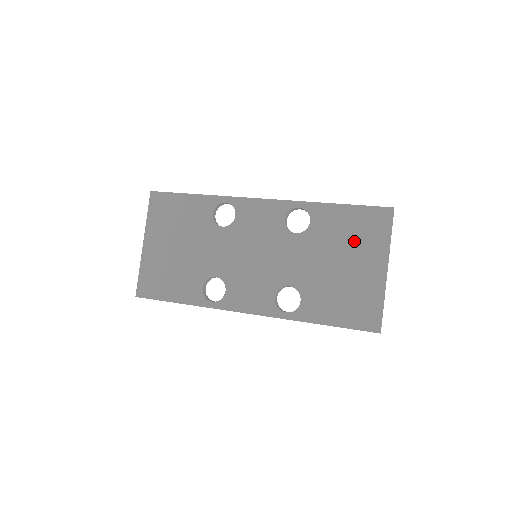
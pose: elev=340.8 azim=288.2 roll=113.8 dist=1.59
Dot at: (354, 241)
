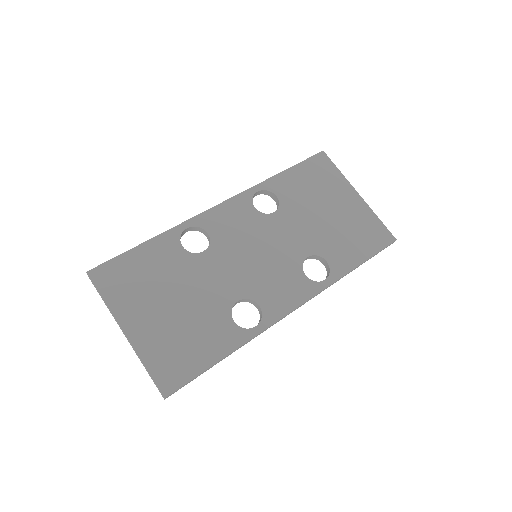
Dot at: (320, 189)
